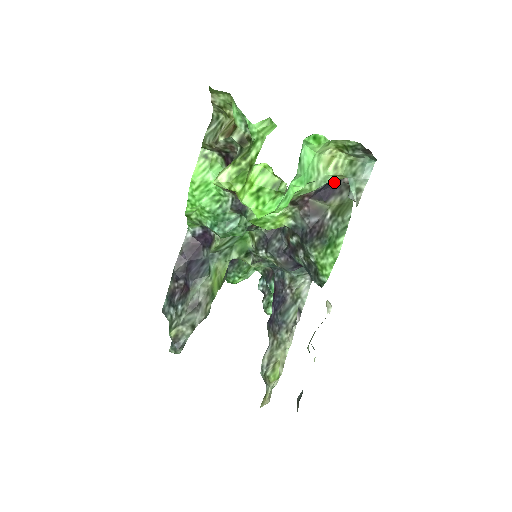
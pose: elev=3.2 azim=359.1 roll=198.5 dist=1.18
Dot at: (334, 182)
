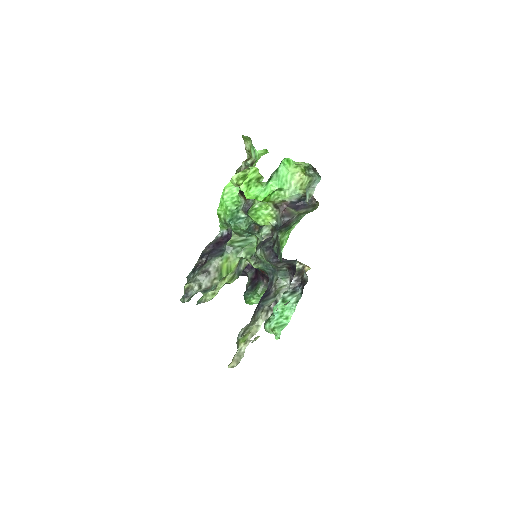
Dot at: occluded
